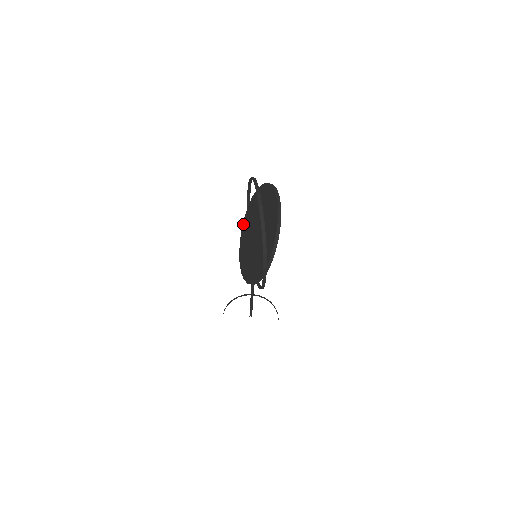
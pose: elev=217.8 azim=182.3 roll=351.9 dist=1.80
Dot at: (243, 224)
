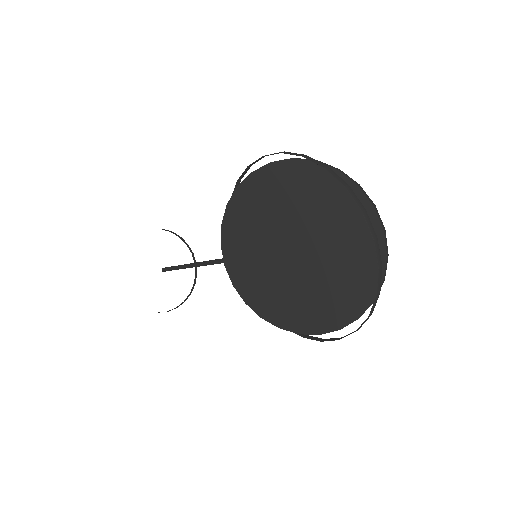
Dot at: (234, 198)
